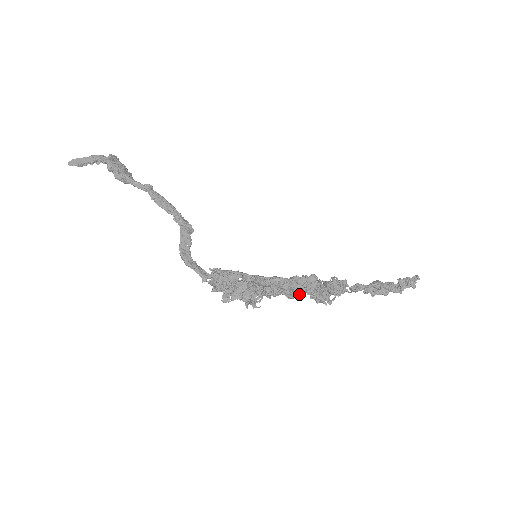
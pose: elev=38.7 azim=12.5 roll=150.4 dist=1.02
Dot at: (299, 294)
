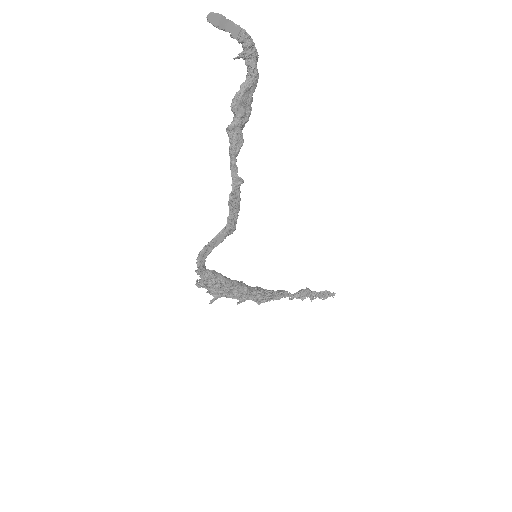
Dot at: (249, 297)
